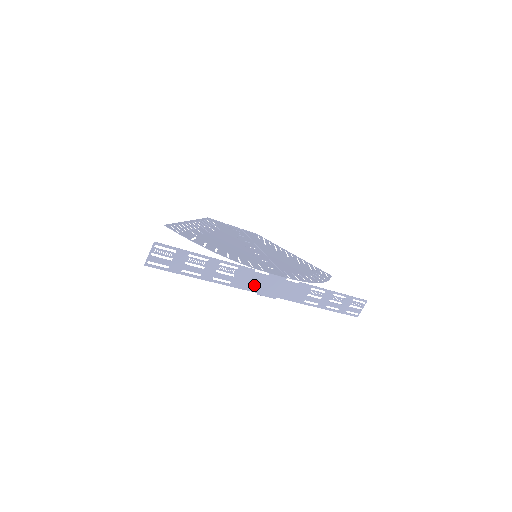
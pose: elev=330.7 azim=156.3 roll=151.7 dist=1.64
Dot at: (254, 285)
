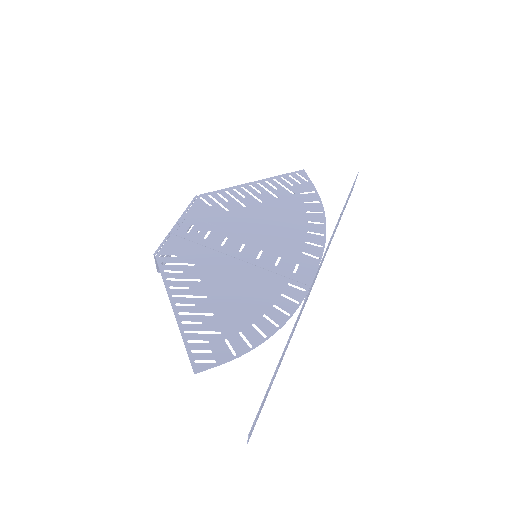
Dot at: occluded
